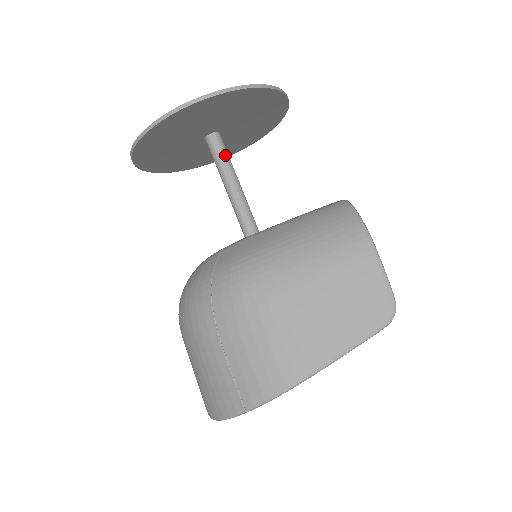
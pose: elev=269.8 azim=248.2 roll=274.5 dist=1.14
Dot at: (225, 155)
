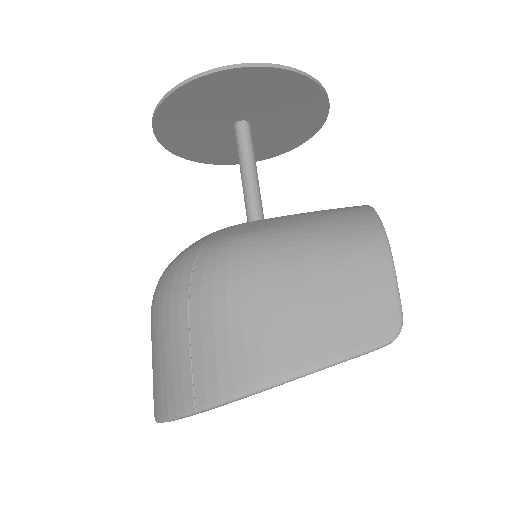
Dot at: (250, 145)
